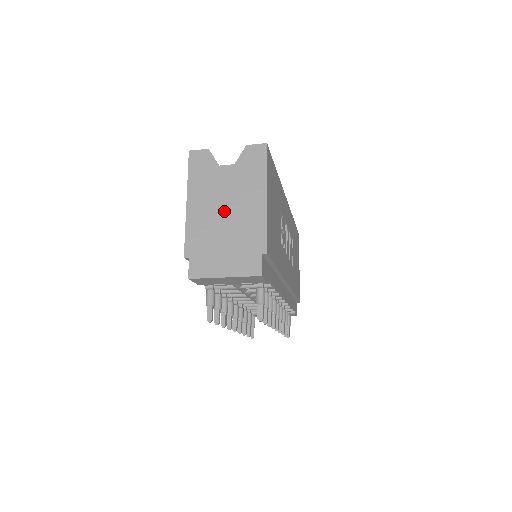
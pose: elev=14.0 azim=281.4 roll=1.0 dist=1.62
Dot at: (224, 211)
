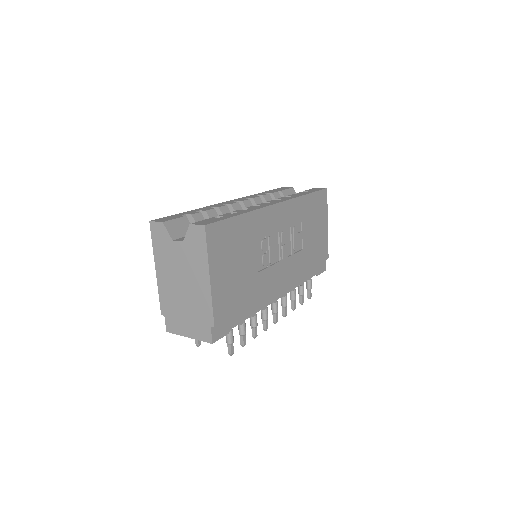
Dot at: (181, 284)
